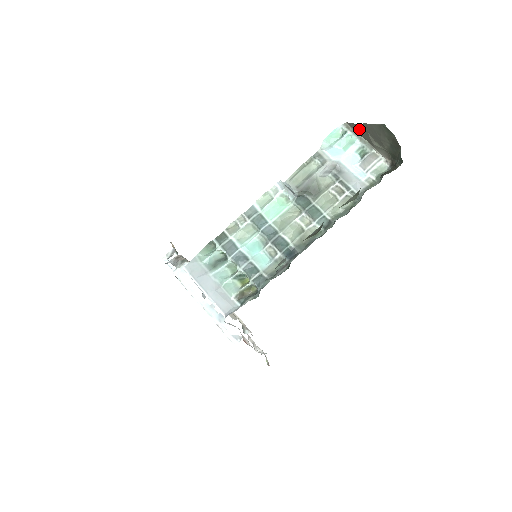
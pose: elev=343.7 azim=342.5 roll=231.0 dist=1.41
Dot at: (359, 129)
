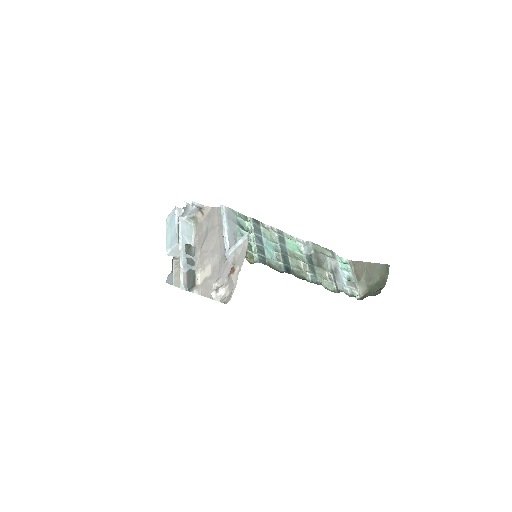
Dot at: (359, 266)
